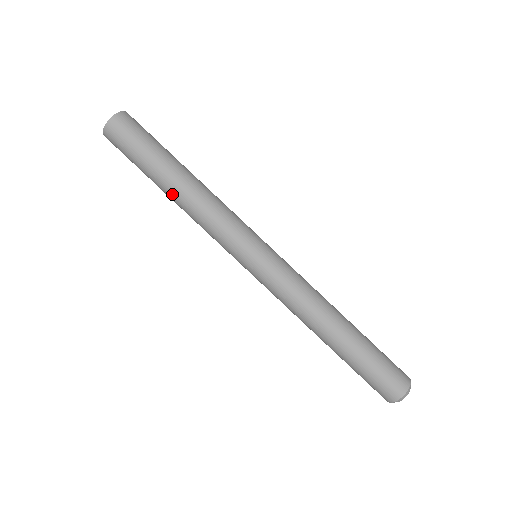
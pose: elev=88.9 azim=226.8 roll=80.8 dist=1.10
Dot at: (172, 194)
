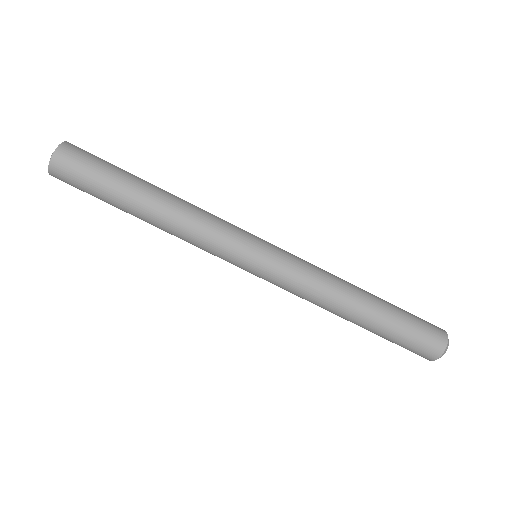
Dot at: (147, 221)
